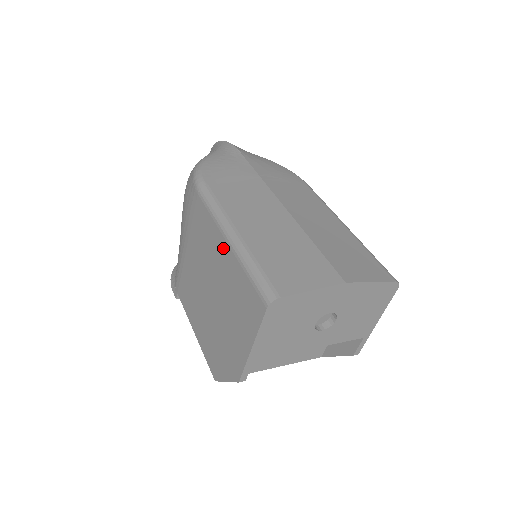
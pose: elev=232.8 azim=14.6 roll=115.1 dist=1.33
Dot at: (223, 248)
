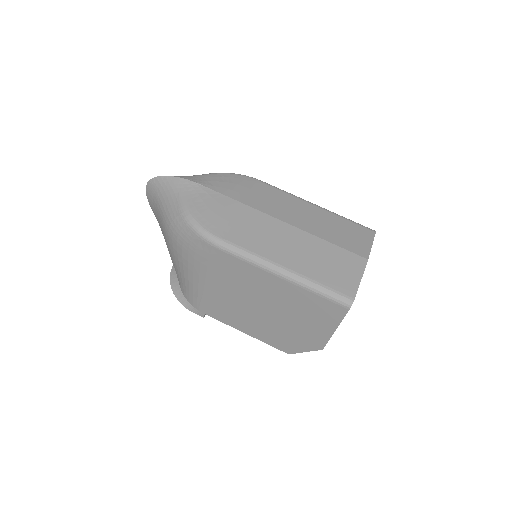
Dot at: (277, 283)
